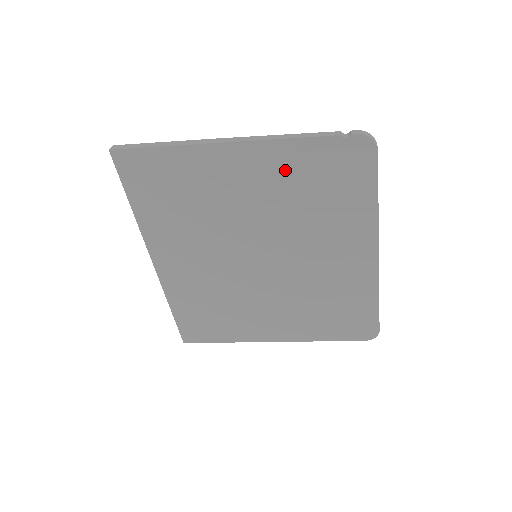
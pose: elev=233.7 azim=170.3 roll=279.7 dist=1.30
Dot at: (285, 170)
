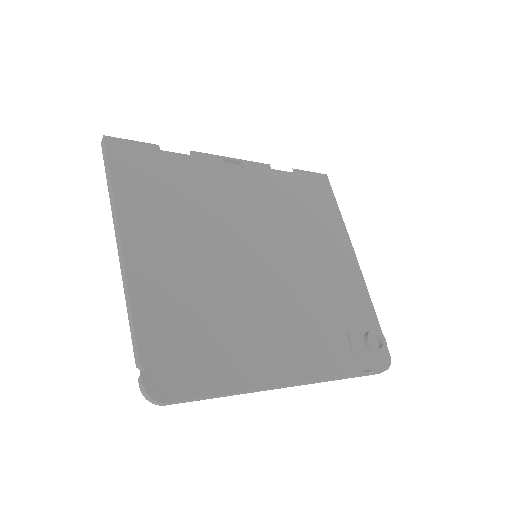
Dot at: occluded
